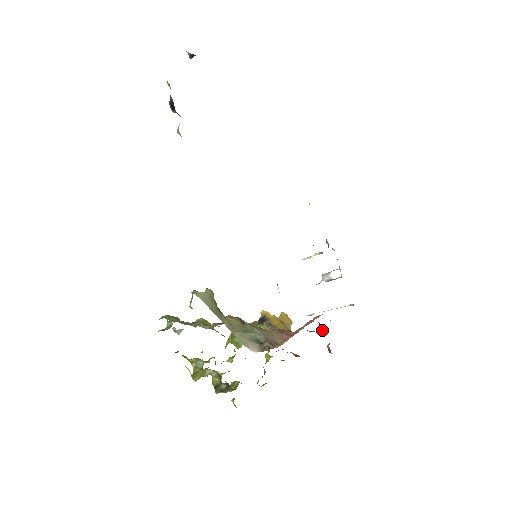
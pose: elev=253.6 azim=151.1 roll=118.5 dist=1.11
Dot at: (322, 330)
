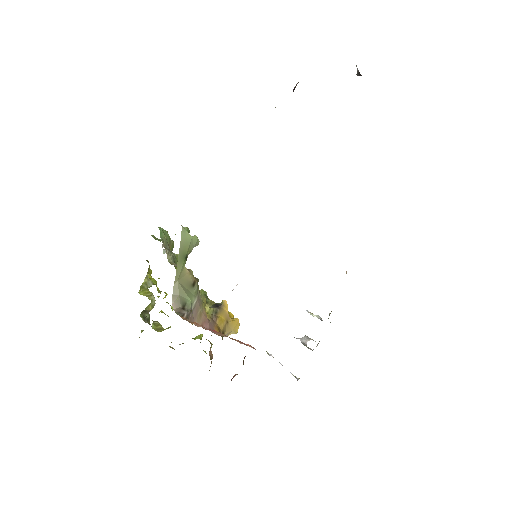
Dot at: occluded
